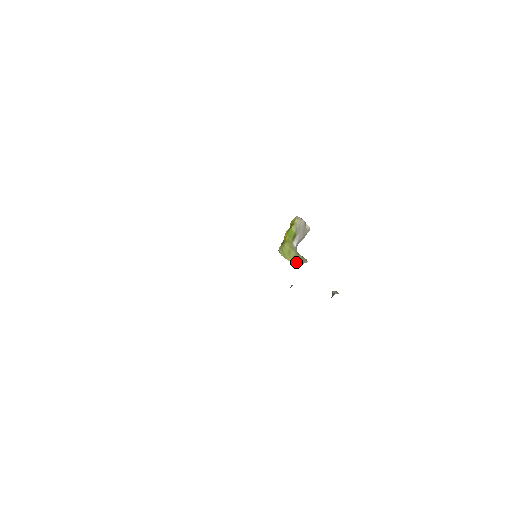
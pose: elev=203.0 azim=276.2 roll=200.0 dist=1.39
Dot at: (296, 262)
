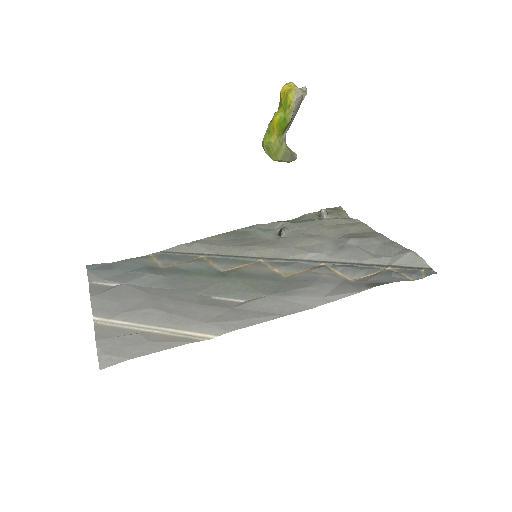
Dot at: occluded
